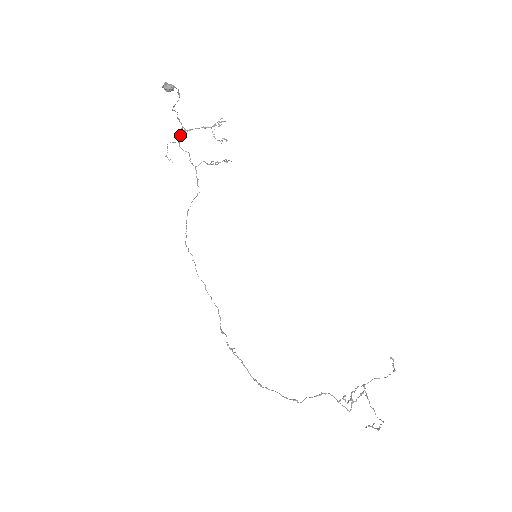
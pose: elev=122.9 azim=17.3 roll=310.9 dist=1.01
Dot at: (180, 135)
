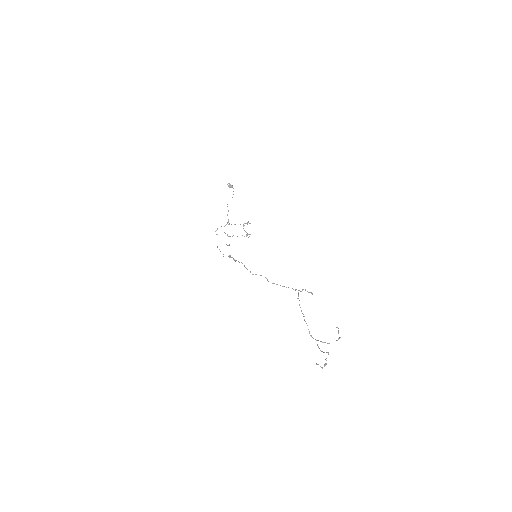
Dot at: occluded
